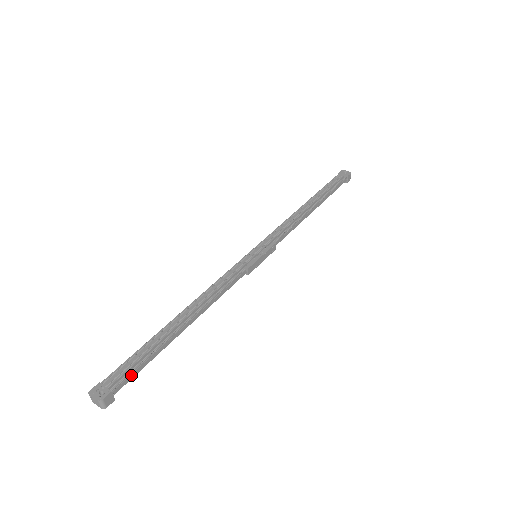
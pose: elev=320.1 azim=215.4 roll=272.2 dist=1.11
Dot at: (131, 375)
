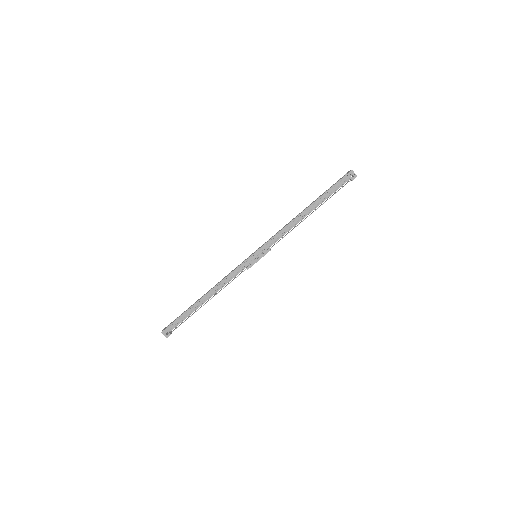
Dot at: occluded
